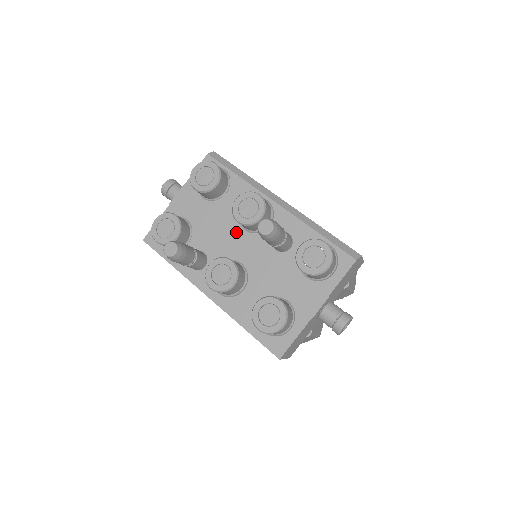
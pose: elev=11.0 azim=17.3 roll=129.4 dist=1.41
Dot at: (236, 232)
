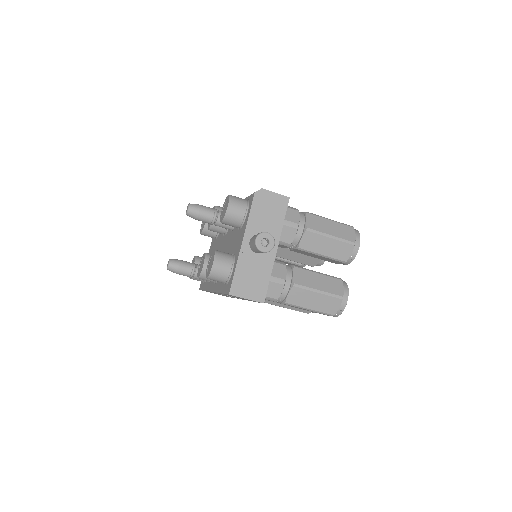
Dot at: (222, 241)
